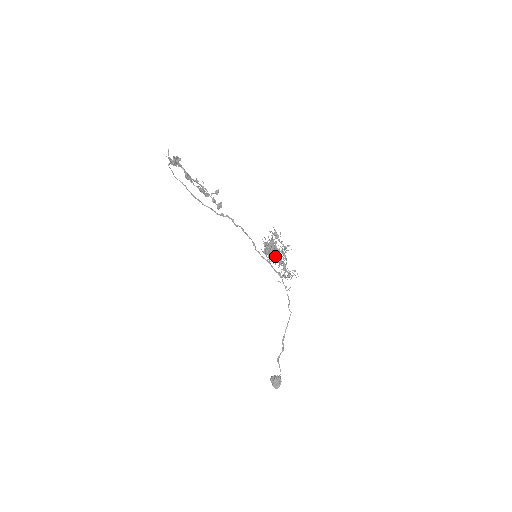
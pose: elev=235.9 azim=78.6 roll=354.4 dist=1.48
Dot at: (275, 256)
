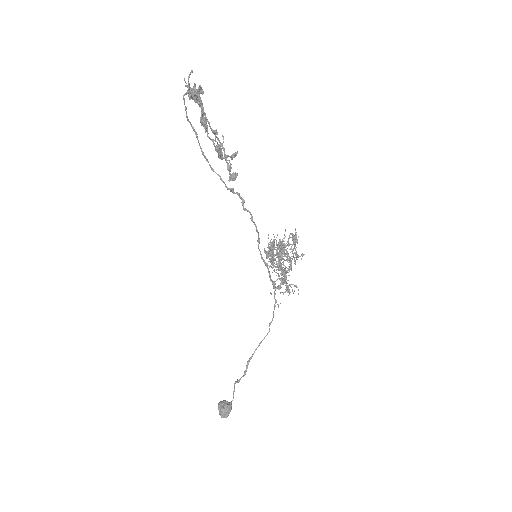
Dot at: (280, 262)
